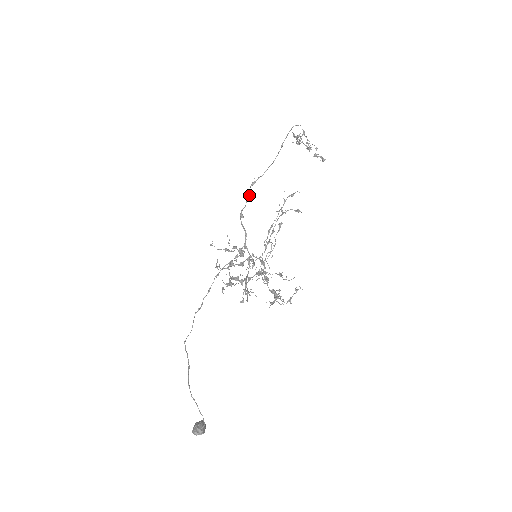
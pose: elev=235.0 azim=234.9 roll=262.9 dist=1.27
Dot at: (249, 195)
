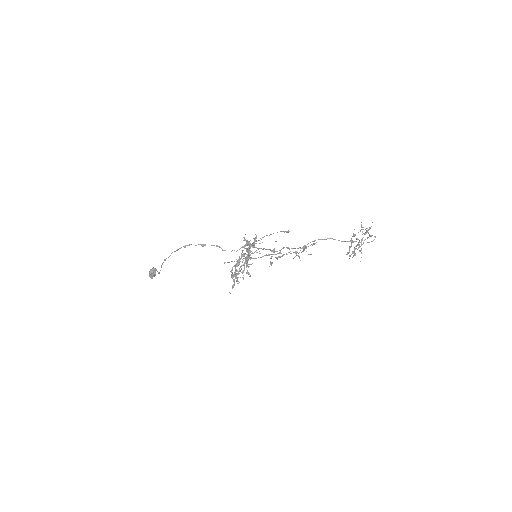
Dot at: occluded
